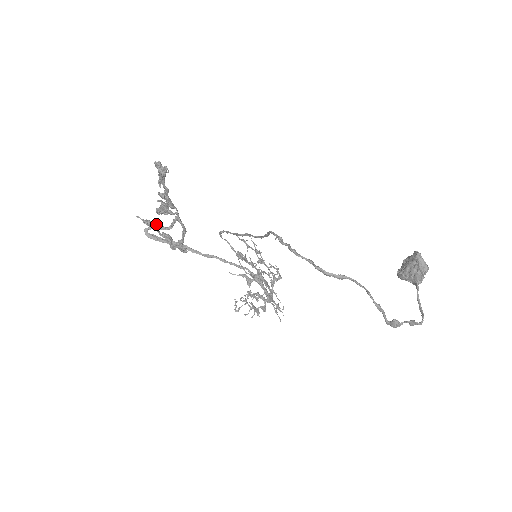
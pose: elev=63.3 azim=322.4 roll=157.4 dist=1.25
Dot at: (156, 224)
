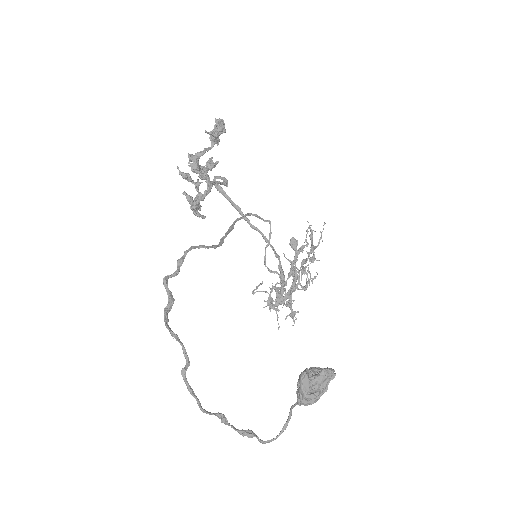
Dot at: (197, 180)
